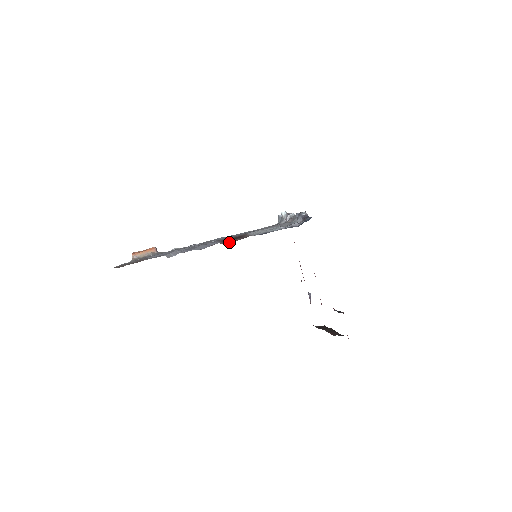
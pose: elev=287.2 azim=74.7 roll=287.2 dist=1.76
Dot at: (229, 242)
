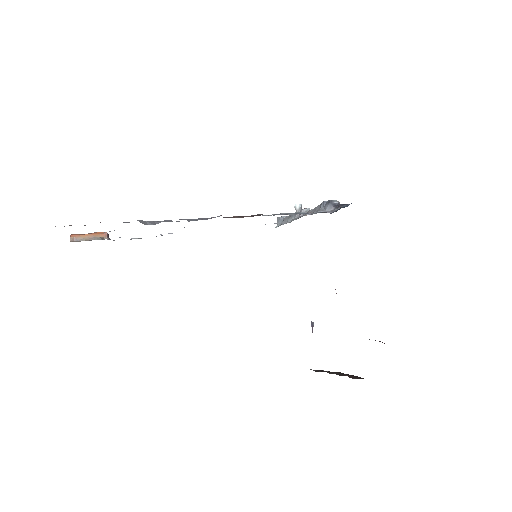
Dot at: (237, 217)
